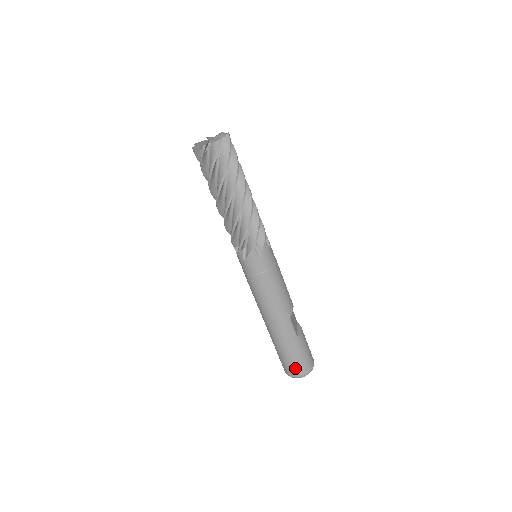
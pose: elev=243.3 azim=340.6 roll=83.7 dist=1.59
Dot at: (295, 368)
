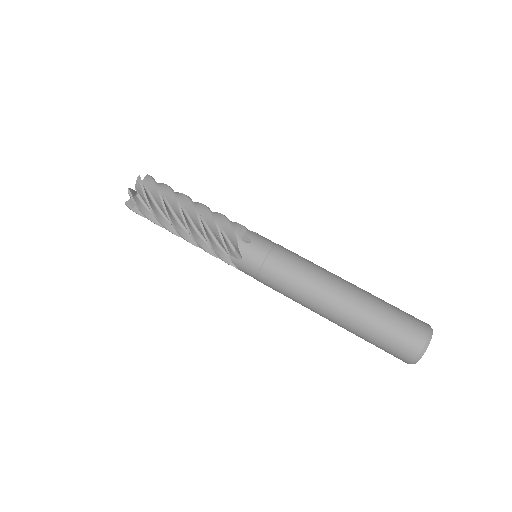
Dot at: (414, 323)
